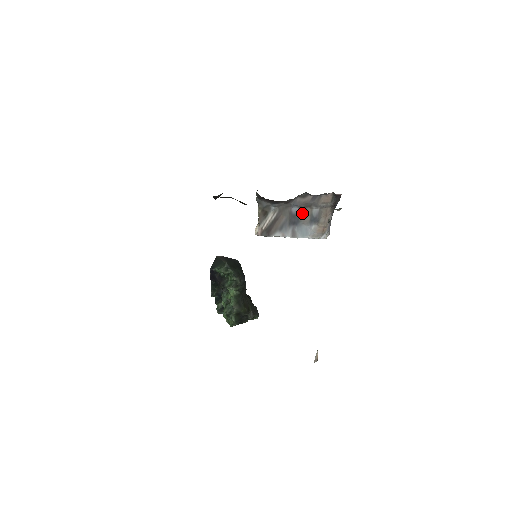
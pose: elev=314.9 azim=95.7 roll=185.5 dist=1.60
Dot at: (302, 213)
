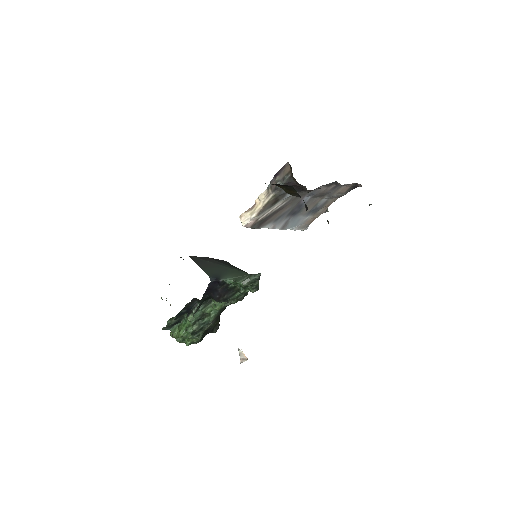
Dot at: (310, 203)
